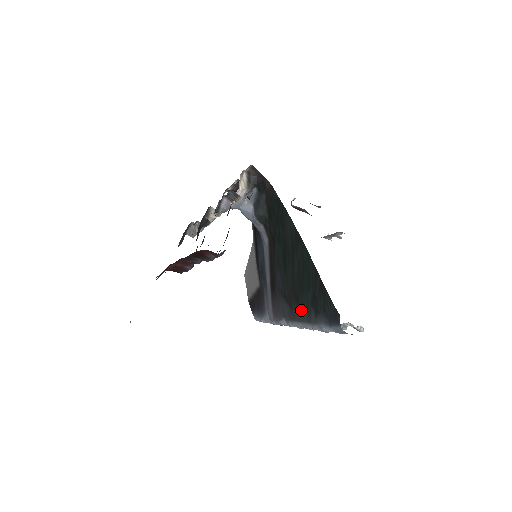
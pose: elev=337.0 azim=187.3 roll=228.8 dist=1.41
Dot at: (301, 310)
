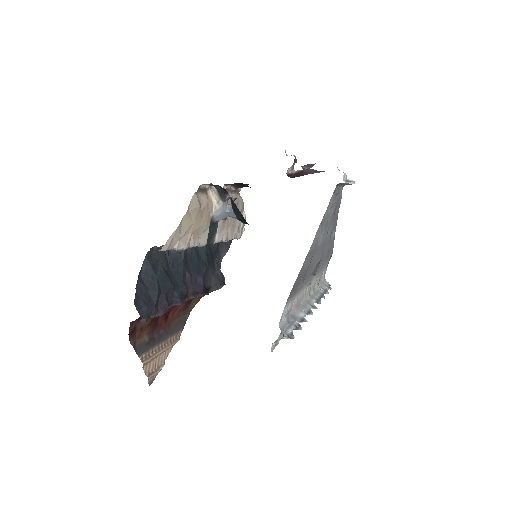
Dot at: occluded
